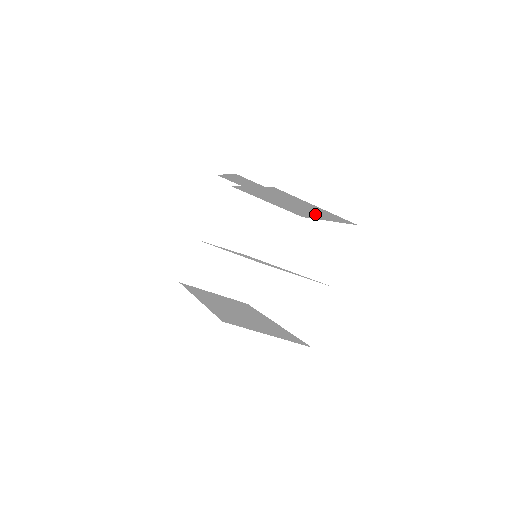
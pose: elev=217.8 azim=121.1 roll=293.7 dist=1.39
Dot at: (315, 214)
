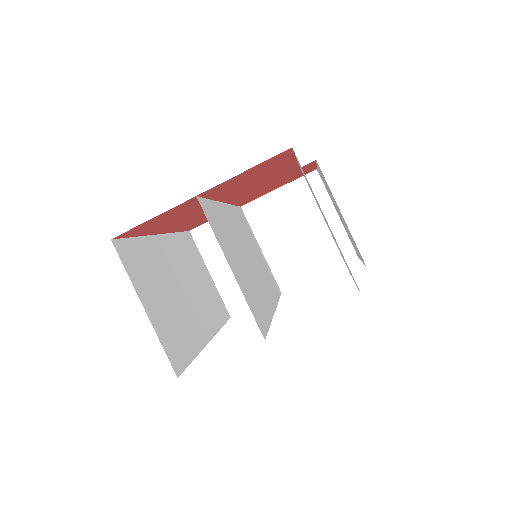
Dot at: occluded
